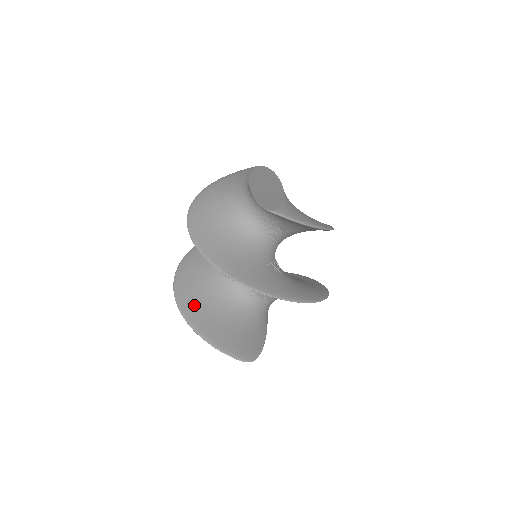
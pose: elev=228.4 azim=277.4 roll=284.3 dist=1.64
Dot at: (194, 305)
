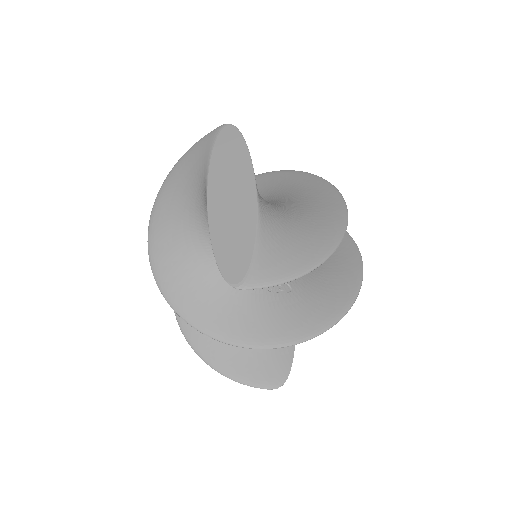
Dot at: occluded
